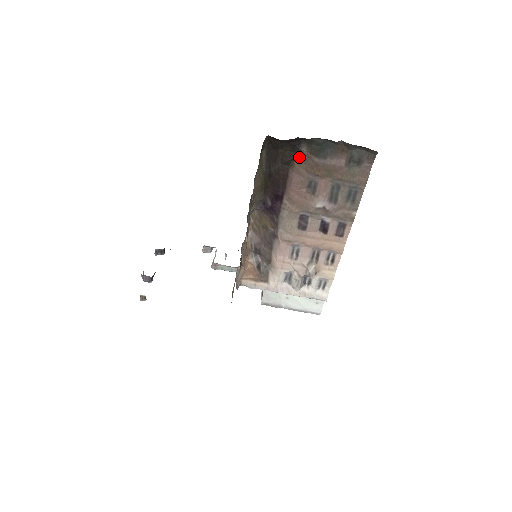
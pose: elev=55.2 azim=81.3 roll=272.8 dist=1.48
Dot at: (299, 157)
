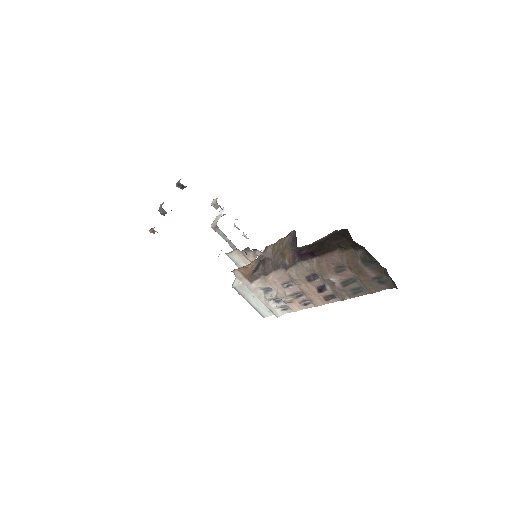
Dot at: (351, 251)
